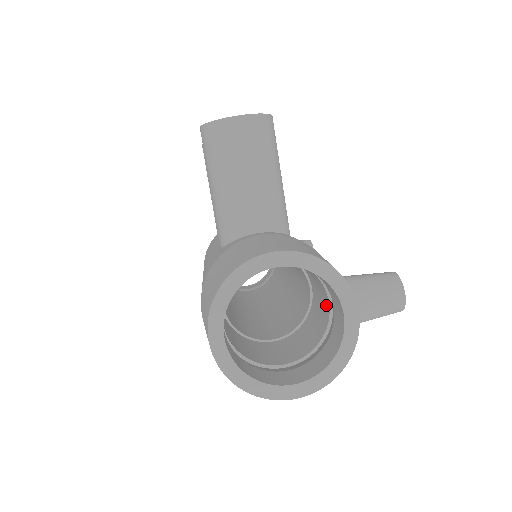
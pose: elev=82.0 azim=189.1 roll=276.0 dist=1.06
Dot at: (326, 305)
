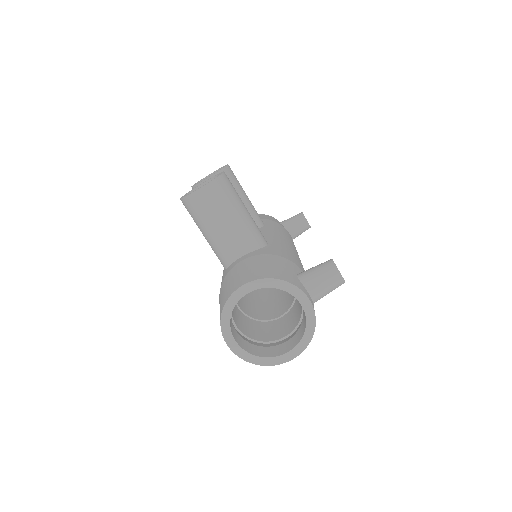
Dot at: occluded
